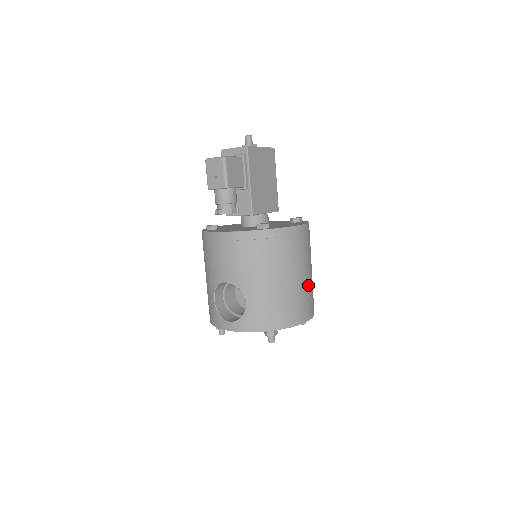
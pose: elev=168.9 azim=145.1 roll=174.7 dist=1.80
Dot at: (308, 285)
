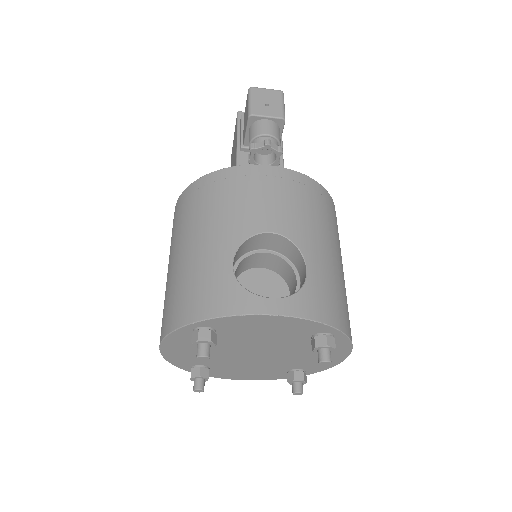
Dot at: occluded
